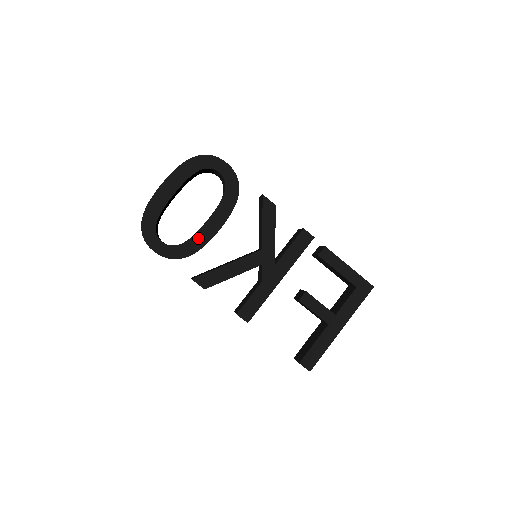
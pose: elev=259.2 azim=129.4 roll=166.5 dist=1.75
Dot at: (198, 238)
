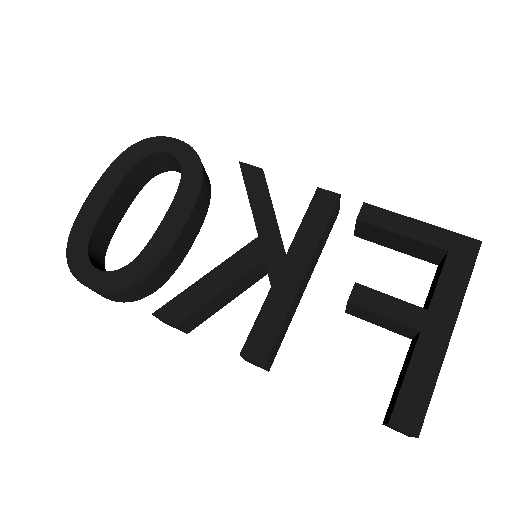
Dot at: (153, 249)
